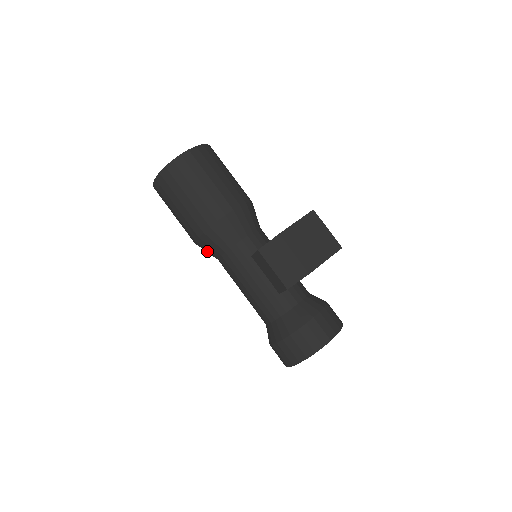
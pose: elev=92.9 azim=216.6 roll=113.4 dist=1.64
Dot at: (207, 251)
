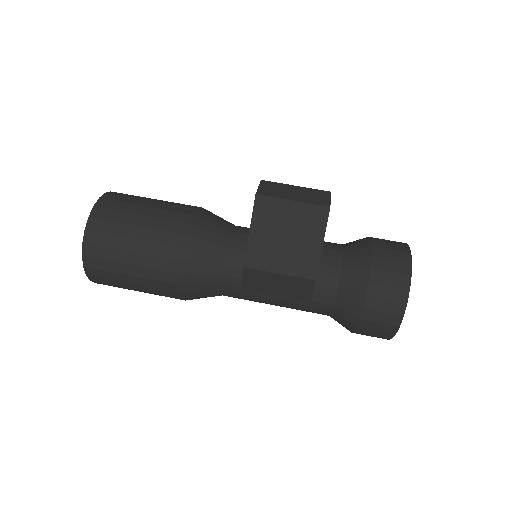
Dot at: occluded
